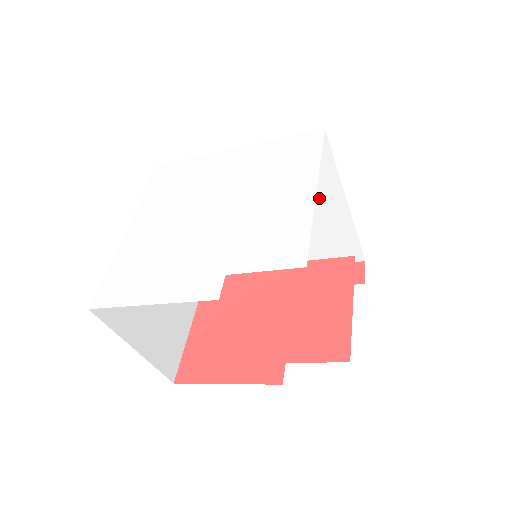
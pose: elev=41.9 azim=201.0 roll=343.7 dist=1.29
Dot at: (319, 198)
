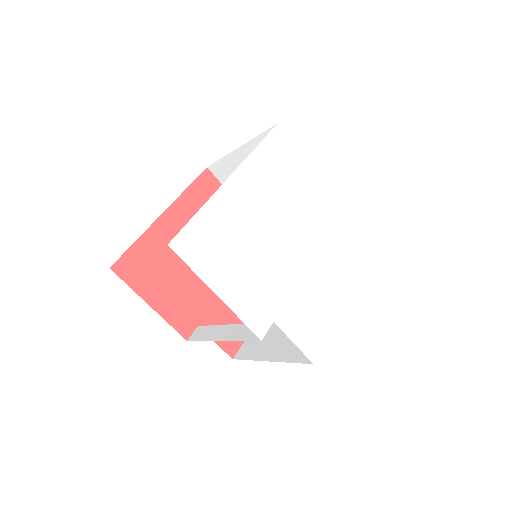
Dot at: occluded
